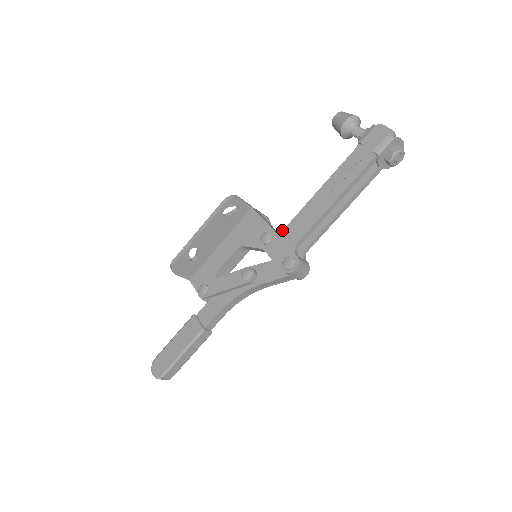
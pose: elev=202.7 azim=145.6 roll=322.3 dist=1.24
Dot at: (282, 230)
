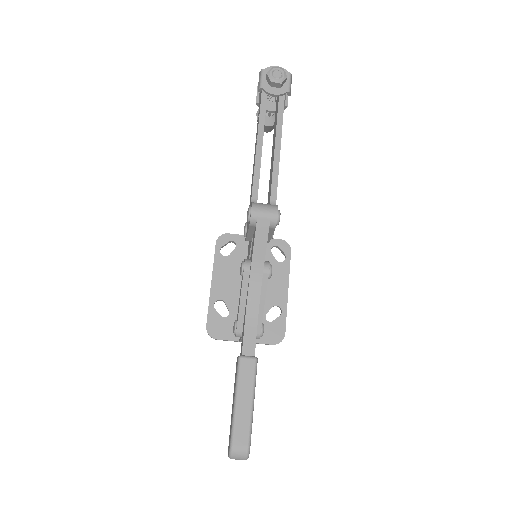
Dot at: occluded
